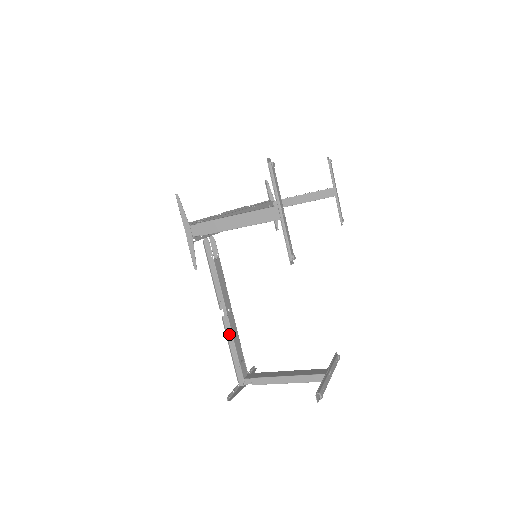
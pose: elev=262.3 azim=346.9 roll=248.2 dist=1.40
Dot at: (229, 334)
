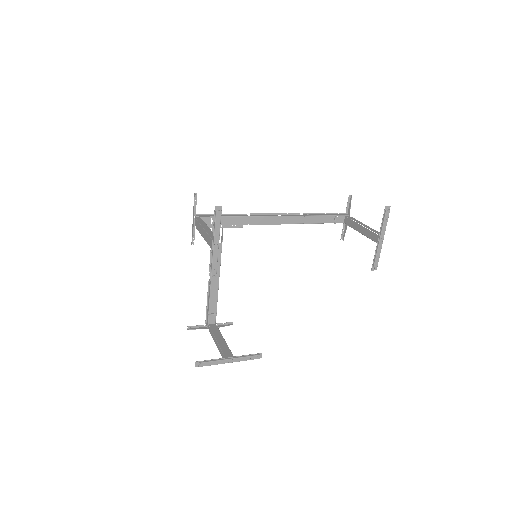
Dot at: (209, 293)
